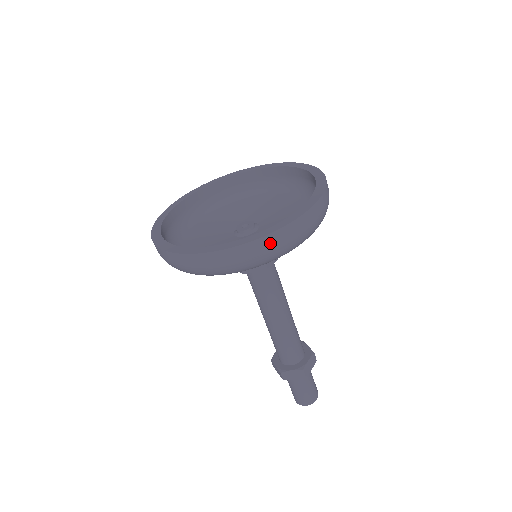
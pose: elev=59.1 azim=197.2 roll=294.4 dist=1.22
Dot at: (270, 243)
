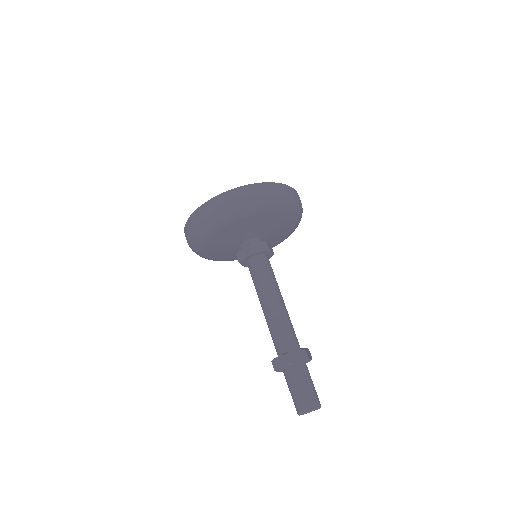
Dot at: (280, 188)
